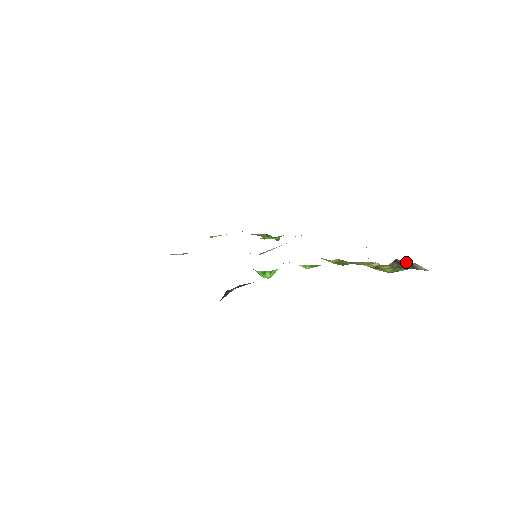
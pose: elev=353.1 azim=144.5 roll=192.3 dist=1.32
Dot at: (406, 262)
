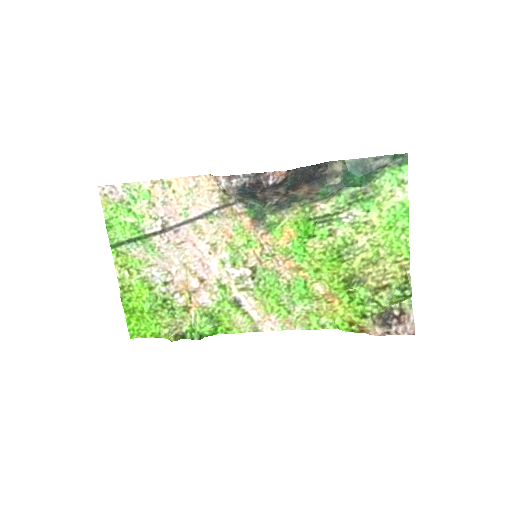
Dot at: (398, 309)
